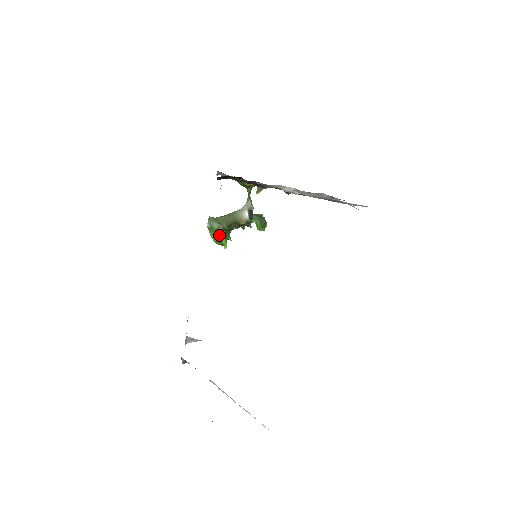
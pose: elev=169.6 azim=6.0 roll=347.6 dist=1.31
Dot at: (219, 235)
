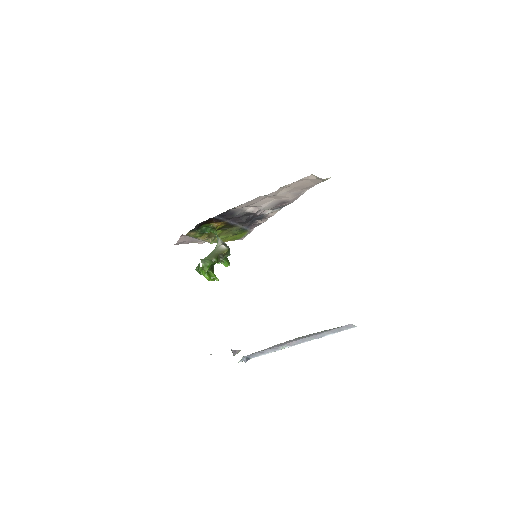
Dot at: (209, 273)
